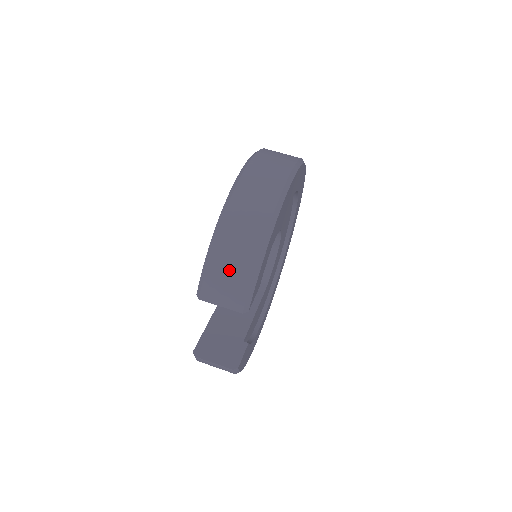
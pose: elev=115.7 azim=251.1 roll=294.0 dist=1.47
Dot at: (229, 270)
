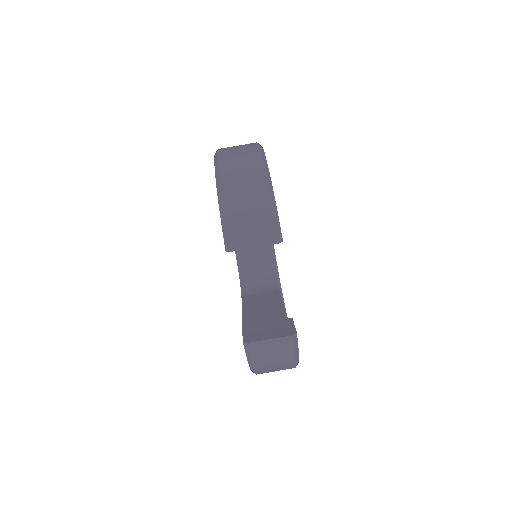
Dot at: (247, 210)
